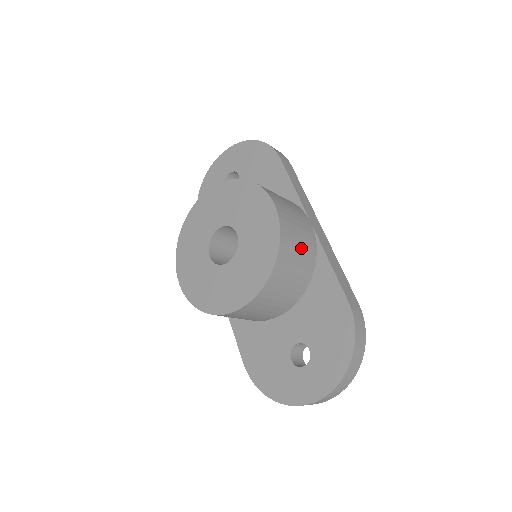
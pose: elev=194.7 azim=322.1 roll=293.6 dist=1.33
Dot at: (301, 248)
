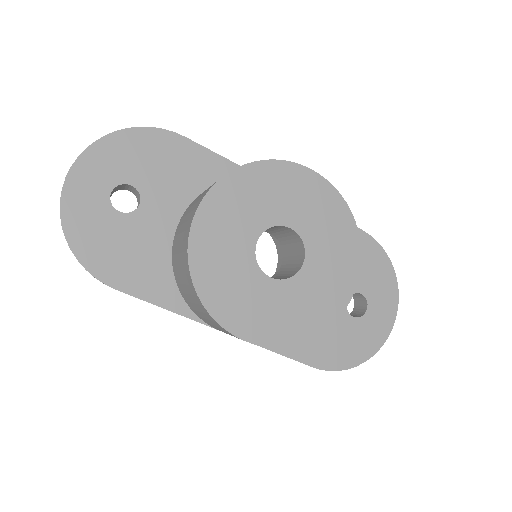
Dot at: occluded
